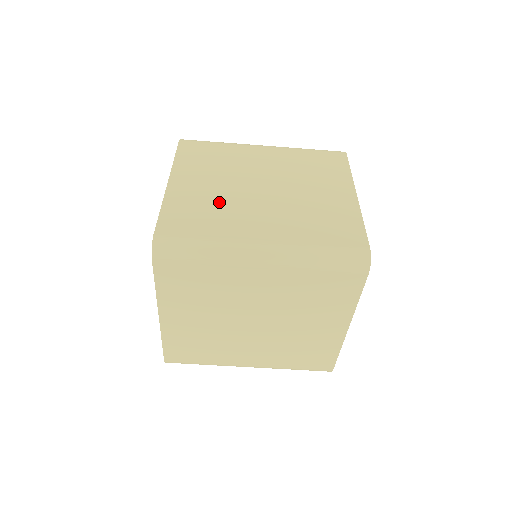
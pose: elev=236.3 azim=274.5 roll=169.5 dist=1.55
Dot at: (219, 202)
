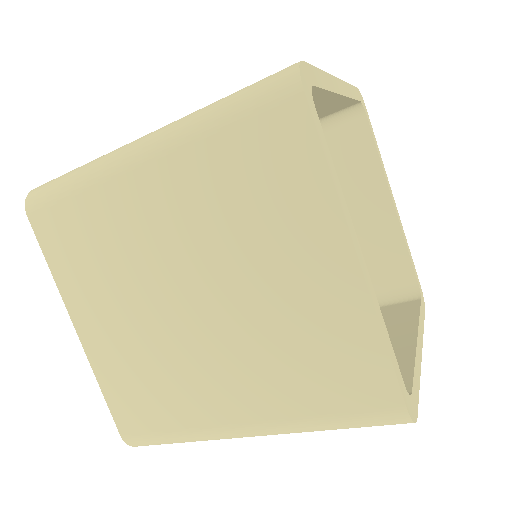
Dot at: occluded
